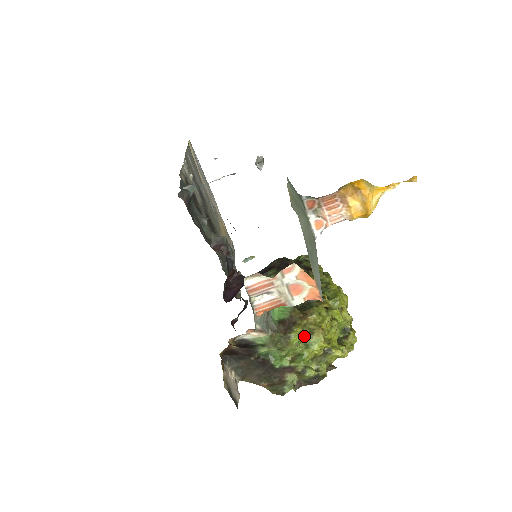
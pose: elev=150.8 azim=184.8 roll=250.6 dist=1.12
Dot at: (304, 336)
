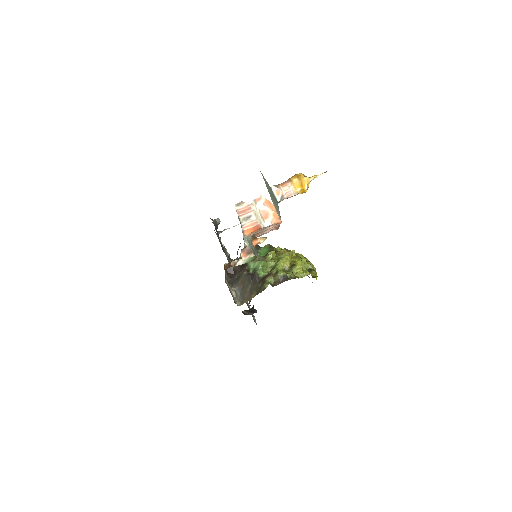
Dot at: (277, 257)
